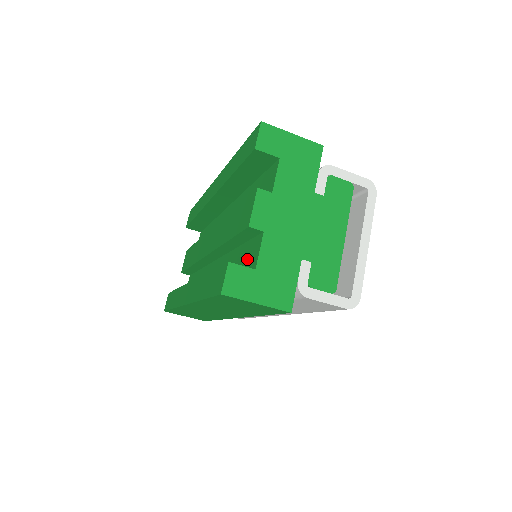
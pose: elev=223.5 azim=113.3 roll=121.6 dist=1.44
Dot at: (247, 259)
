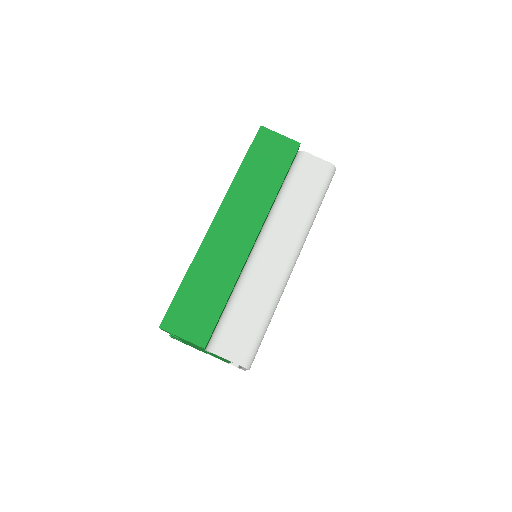
Dot at: occluded
